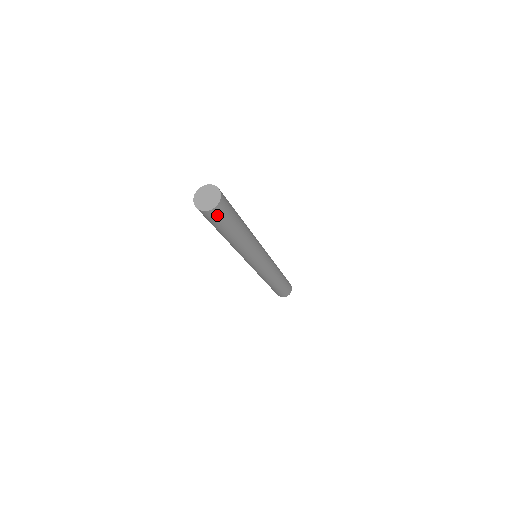
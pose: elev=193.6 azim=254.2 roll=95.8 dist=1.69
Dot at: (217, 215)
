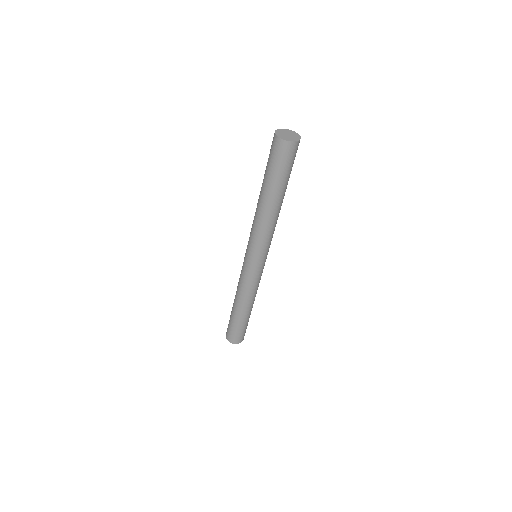
Dot at: (293, 153)
